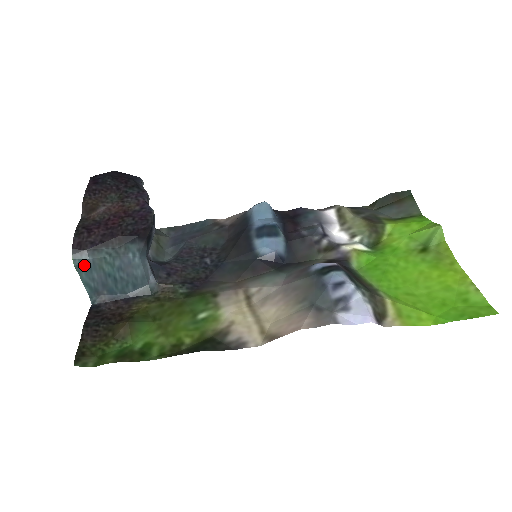
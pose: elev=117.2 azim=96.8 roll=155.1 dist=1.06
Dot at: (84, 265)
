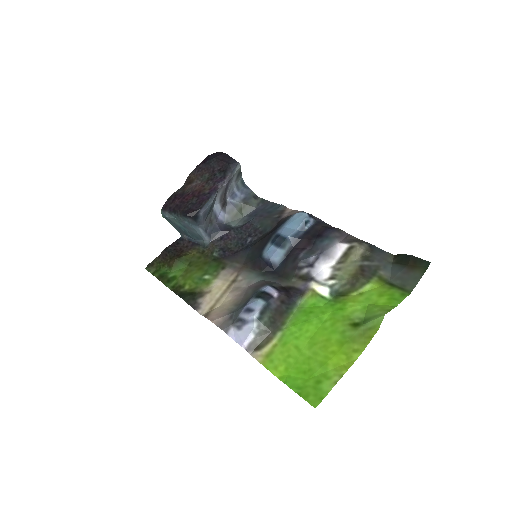
Dot at: (167, 218)
